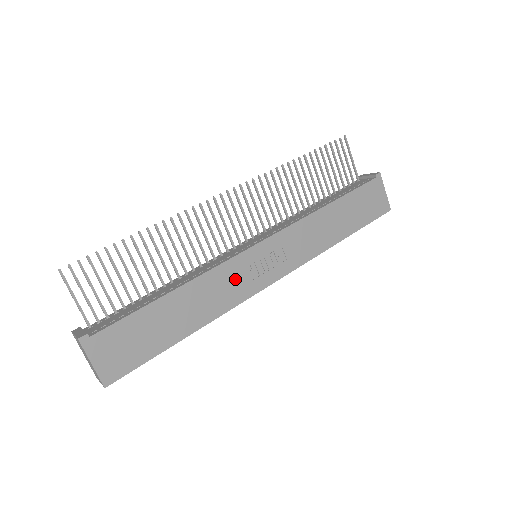
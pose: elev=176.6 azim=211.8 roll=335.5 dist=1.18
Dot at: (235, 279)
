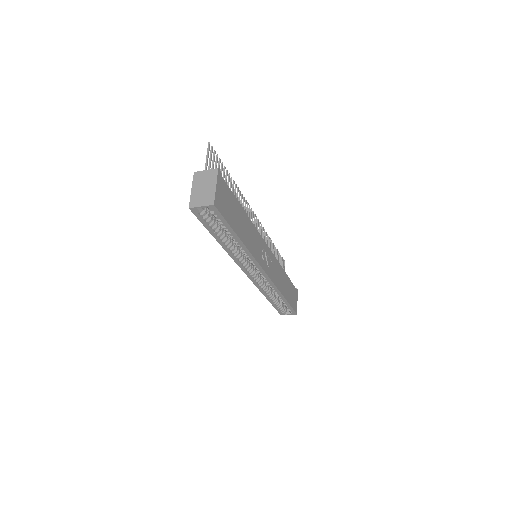
Dot at: (258, 246)
